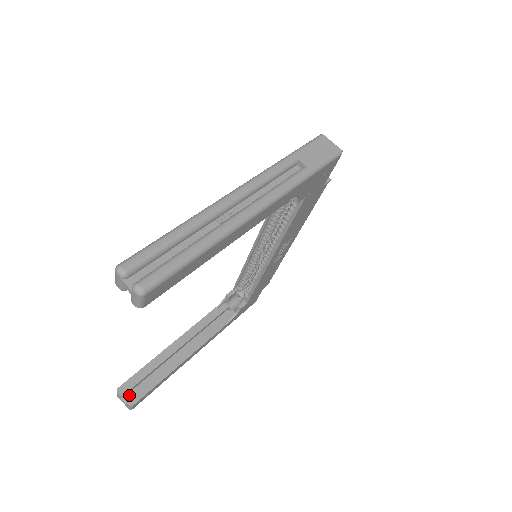
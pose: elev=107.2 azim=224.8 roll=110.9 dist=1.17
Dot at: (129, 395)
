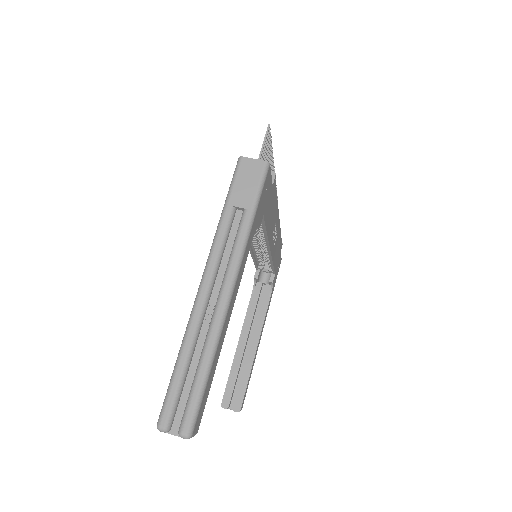
Dot at: (232, 403)
